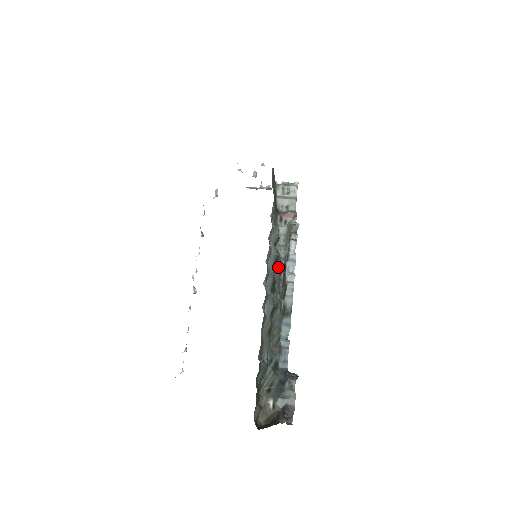
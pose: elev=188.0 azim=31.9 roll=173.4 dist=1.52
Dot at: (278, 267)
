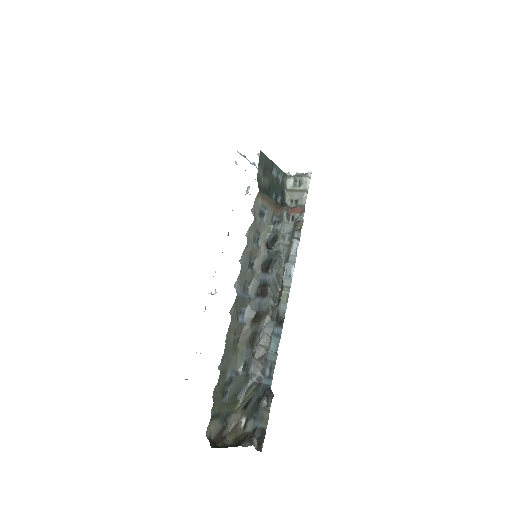
Dot at: (276, 269)
